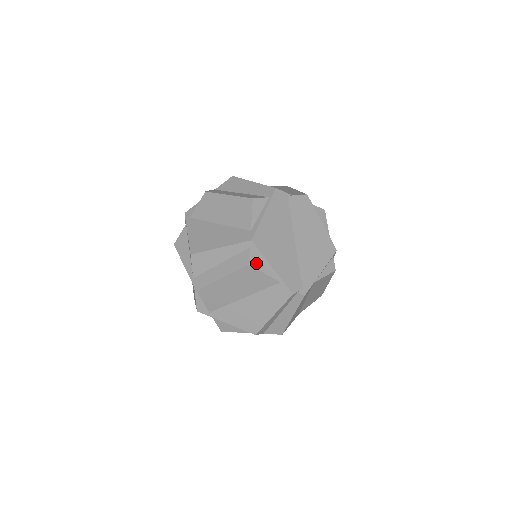
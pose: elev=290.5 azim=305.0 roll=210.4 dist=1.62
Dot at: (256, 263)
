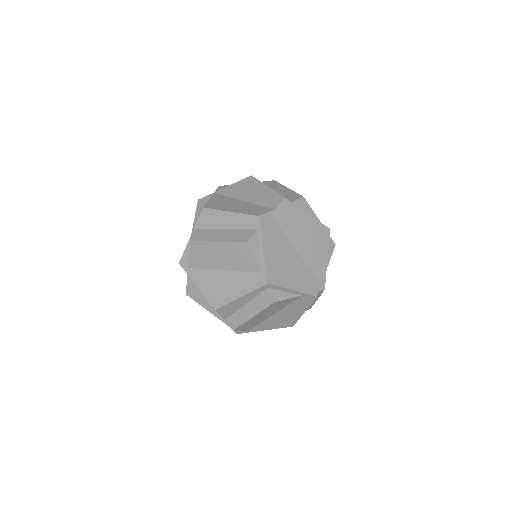
Dot at: (279, 296)
